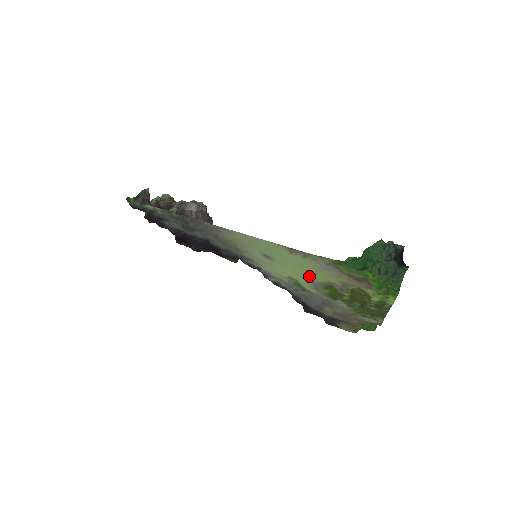
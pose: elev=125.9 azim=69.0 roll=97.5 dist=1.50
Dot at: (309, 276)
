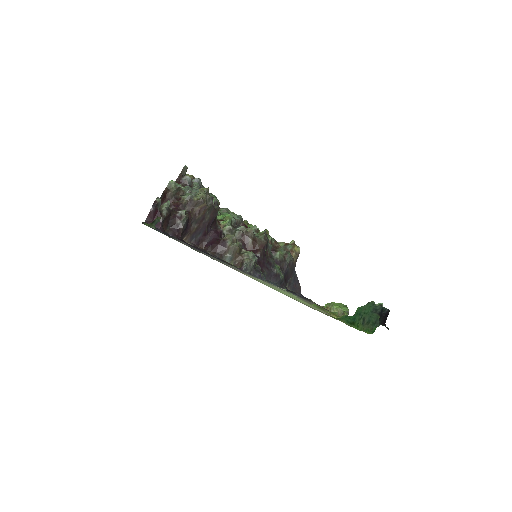
Dot at: (303, 301)
